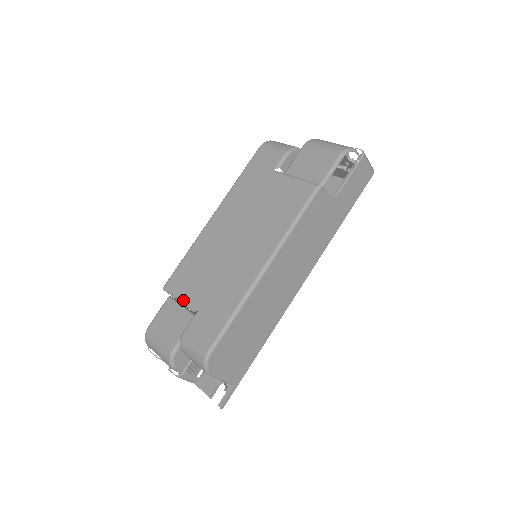
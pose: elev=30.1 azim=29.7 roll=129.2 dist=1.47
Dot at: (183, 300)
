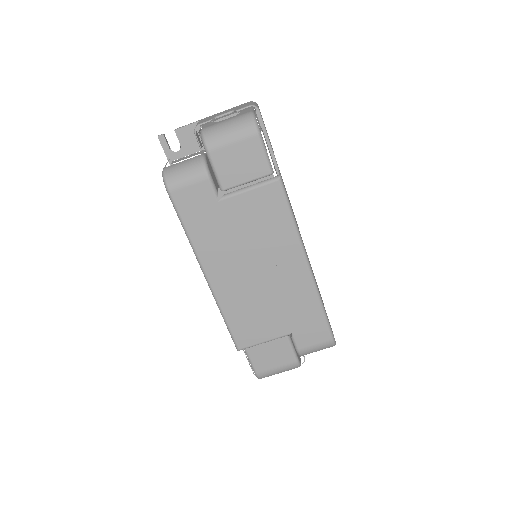
Dot at: (270, 340)
